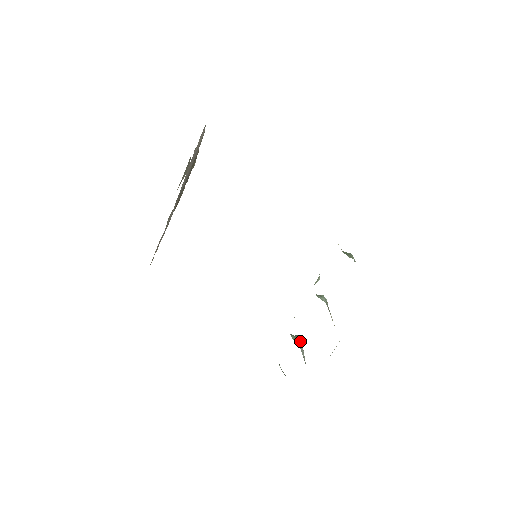
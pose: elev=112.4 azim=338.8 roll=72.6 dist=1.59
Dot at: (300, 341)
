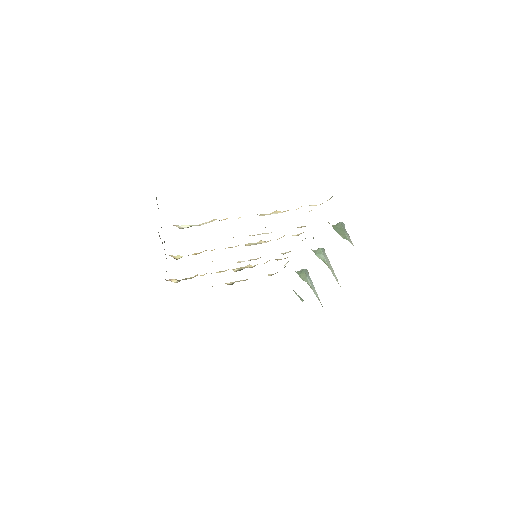
Dot at: (307, 275)
